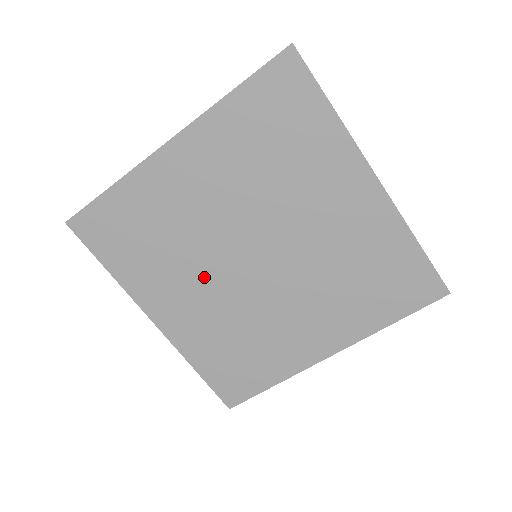
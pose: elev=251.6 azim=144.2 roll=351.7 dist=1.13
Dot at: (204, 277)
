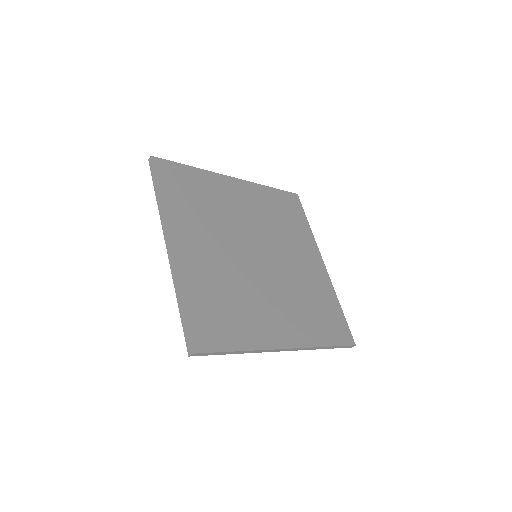
Dot at: (222, 242)
